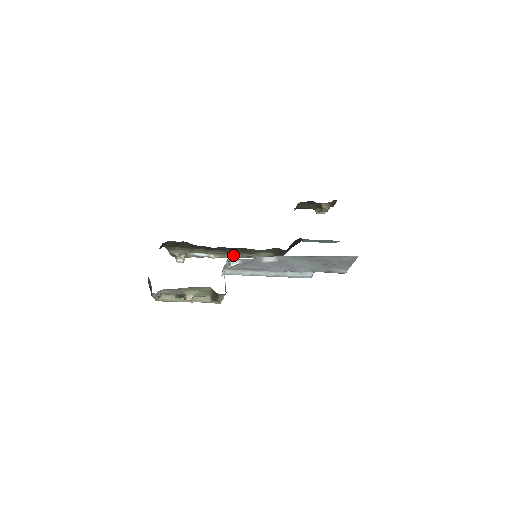
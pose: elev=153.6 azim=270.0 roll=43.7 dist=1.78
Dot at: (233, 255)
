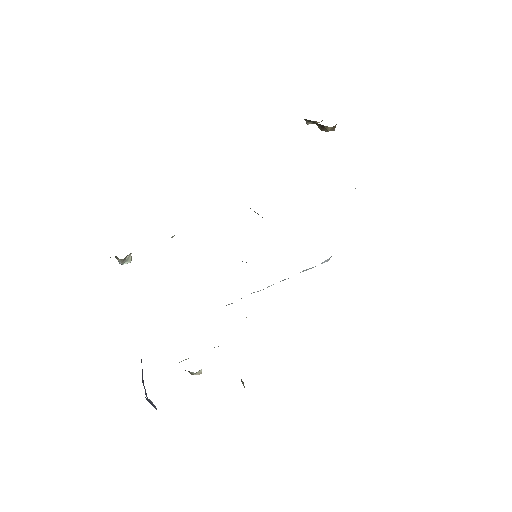
Dot at: occluded
